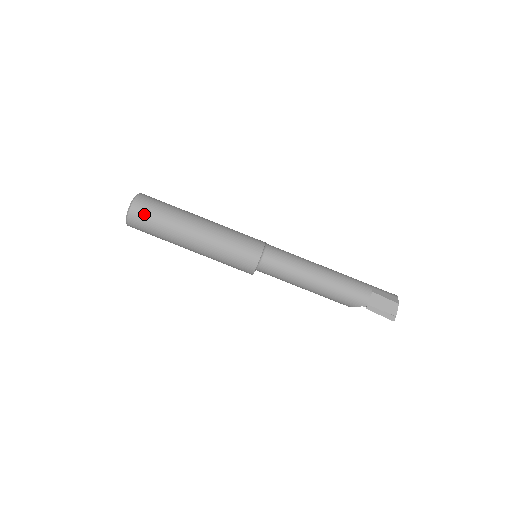
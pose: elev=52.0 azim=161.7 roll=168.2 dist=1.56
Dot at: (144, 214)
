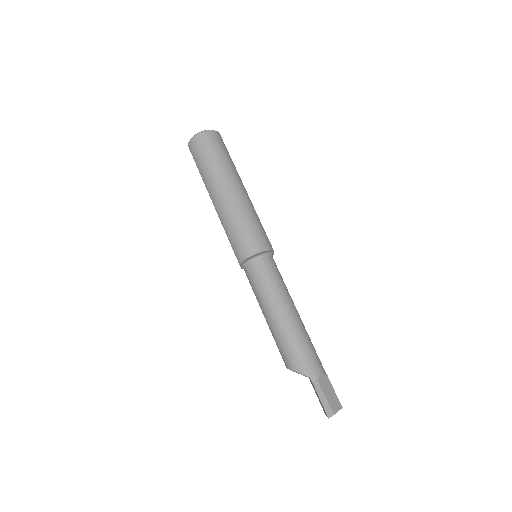
Dot at: (216, 142)
